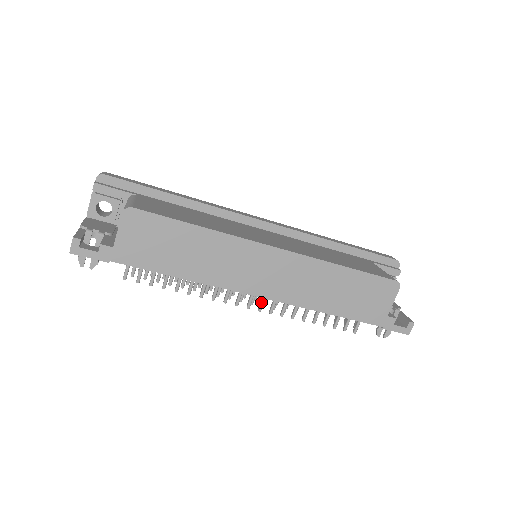
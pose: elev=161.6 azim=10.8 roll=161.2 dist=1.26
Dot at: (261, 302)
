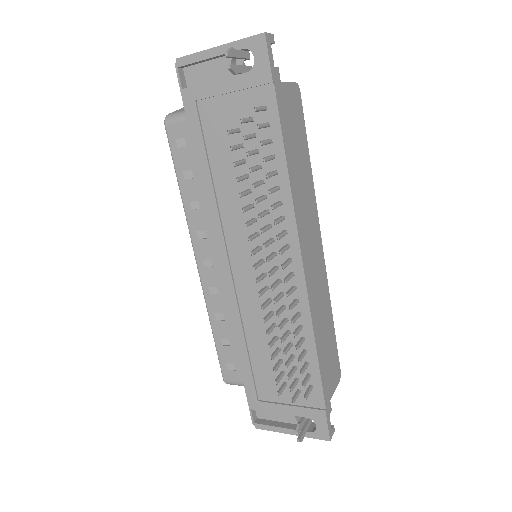
Dot at: (290, 276)
